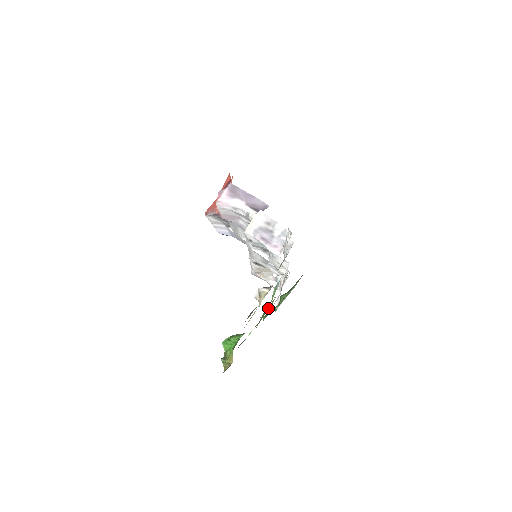
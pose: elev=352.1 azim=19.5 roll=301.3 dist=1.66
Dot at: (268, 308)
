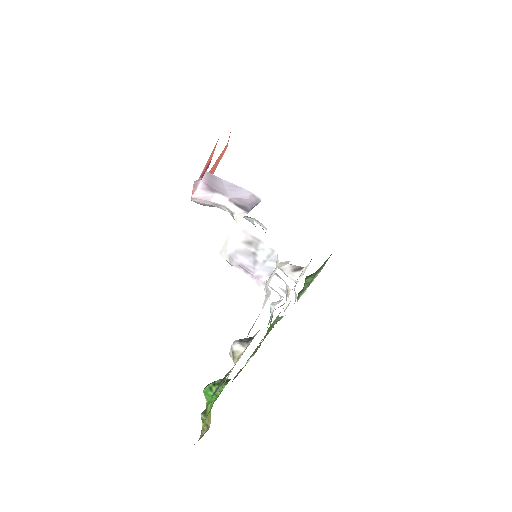
Dot at: (272, 325)
